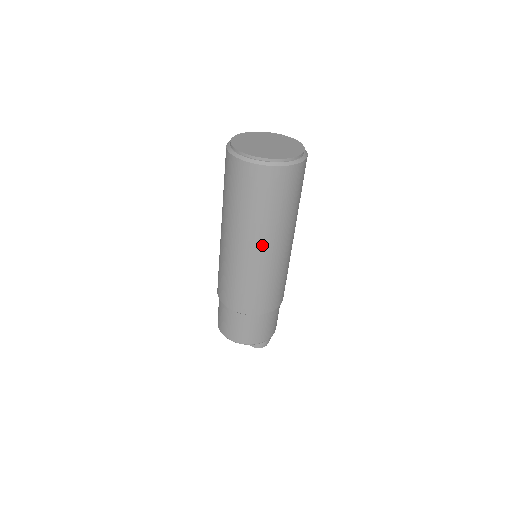
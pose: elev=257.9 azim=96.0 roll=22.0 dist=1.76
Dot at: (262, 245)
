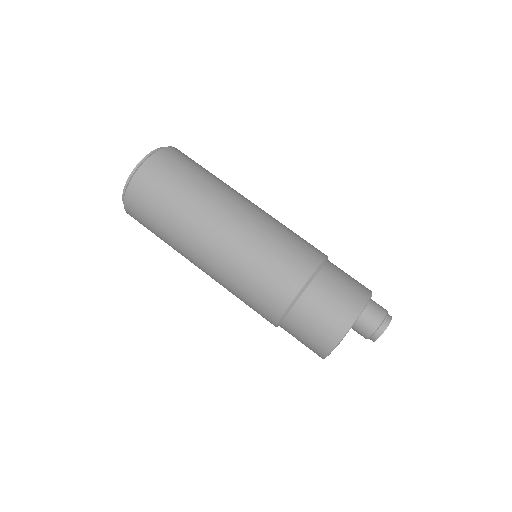
Dot at: (223, 211)
